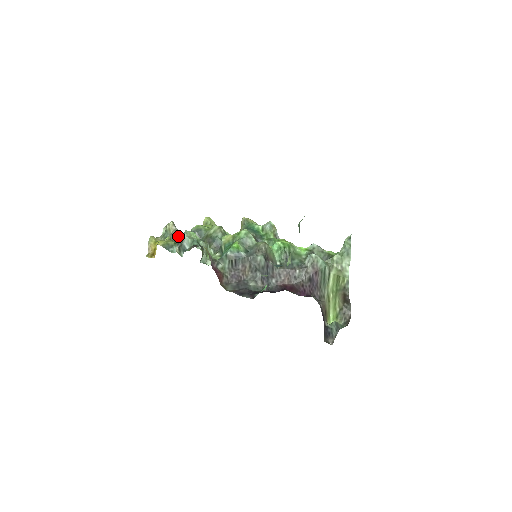
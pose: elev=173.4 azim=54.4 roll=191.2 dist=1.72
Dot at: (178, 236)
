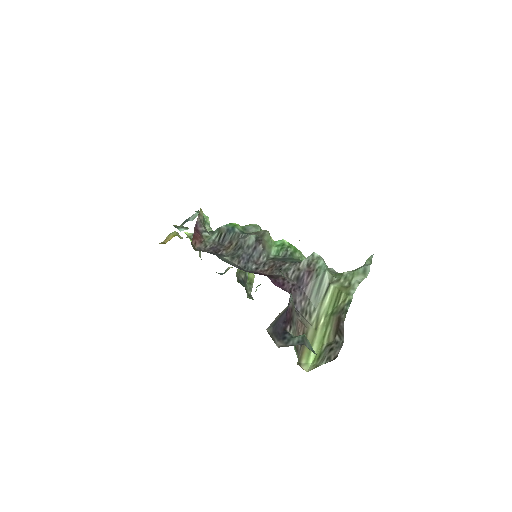
Dot at: occluded
